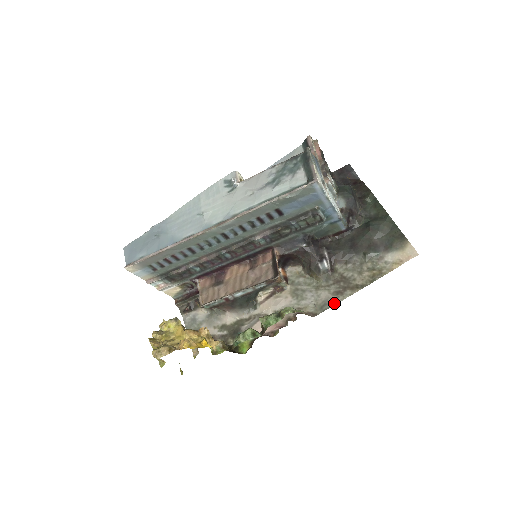
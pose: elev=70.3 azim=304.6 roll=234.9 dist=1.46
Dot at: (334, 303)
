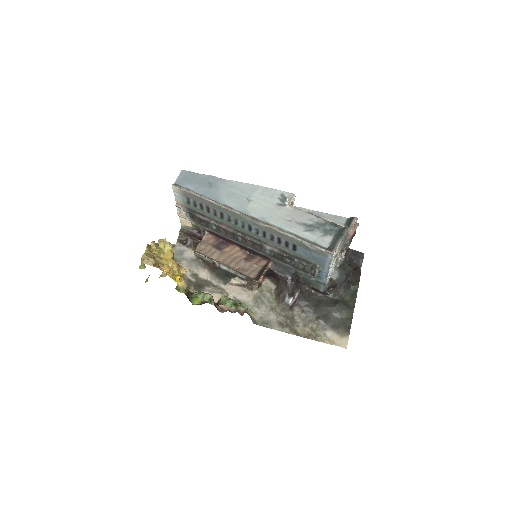
Dot at: (273, 328)
